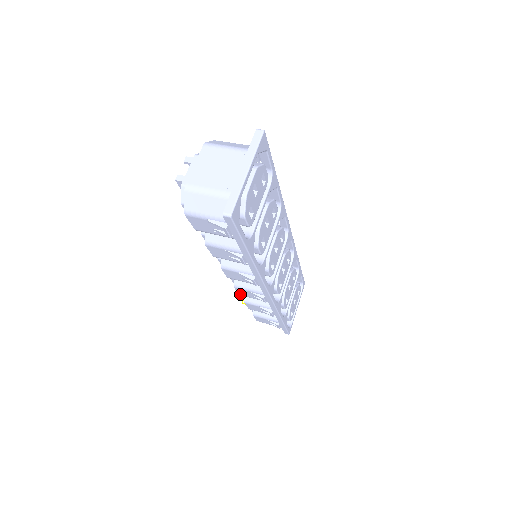
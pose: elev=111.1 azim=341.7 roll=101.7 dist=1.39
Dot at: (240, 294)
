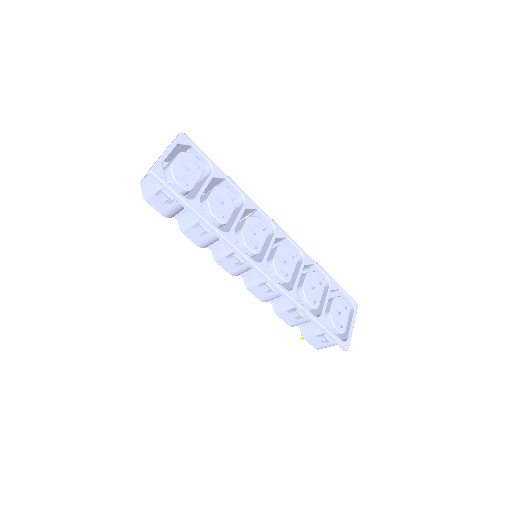
Dot at: (260, 299)
